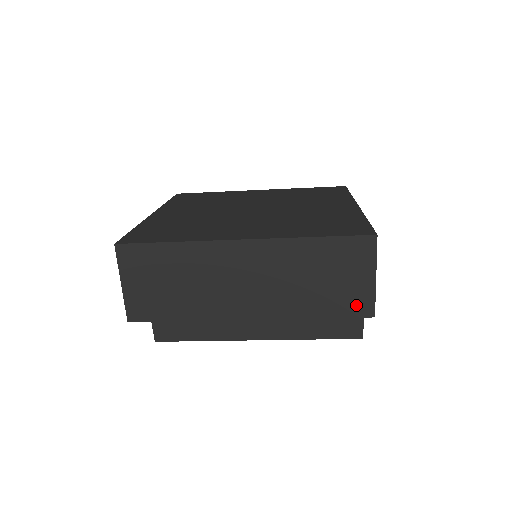
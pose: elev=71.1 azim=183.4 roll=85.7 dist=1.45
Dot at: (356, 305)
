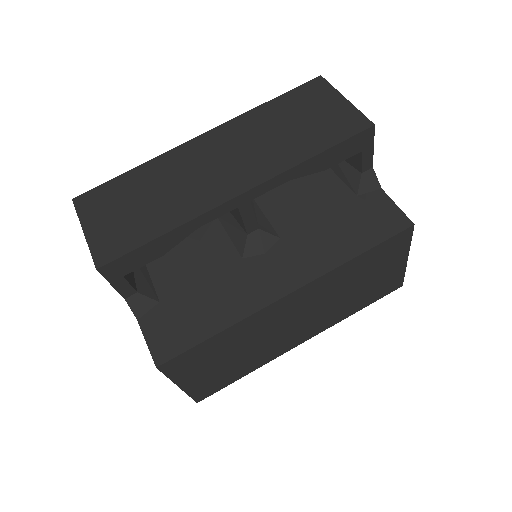
Dot at: (346, 126)
